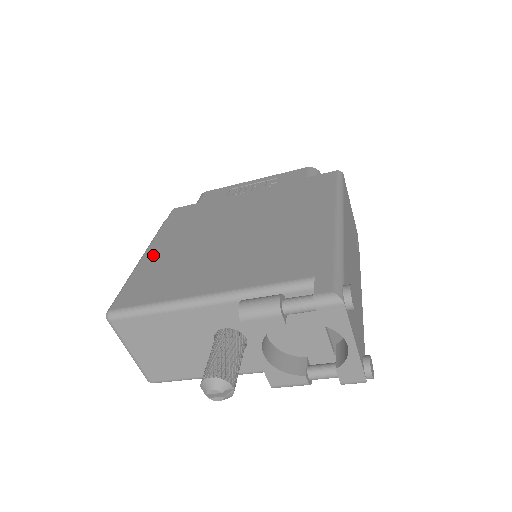
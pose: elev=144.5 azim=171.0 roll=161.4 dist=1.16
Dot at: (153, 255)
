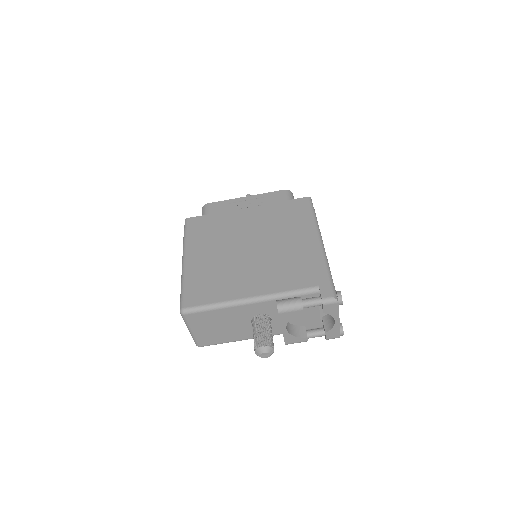
Dot at: (193, 263)
